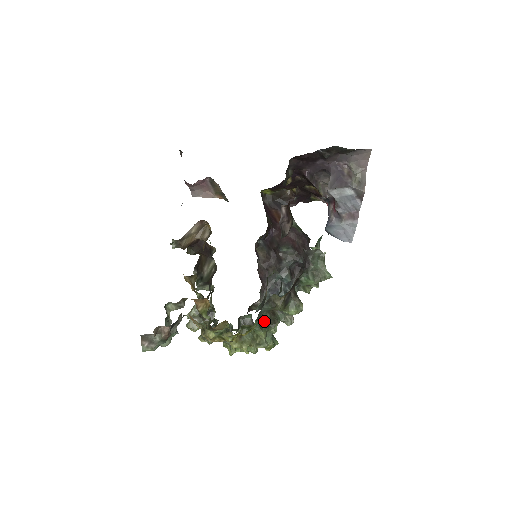
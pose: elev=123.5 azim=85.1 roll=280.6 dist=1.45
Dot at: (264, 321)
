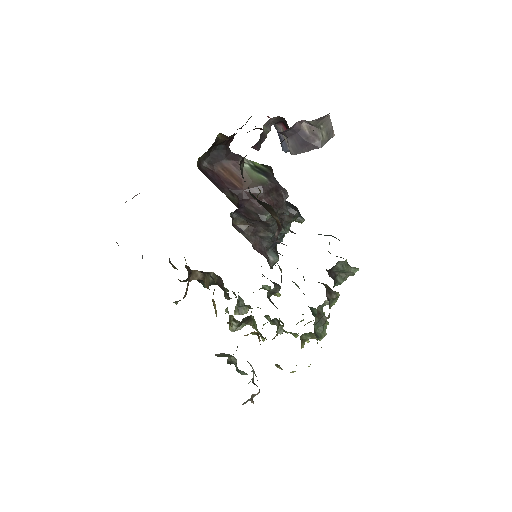
Dot at: (317, 326)
